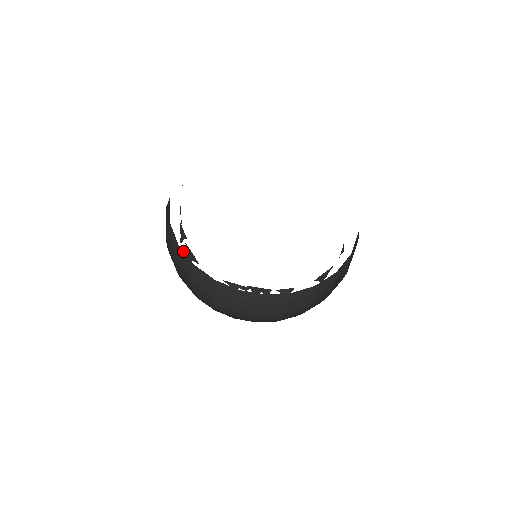
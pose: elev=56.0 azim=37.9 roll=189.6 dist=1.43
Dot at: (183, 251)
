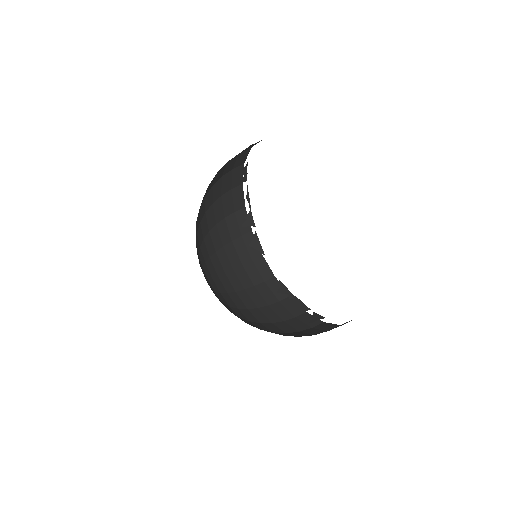
Dot at: occluded
